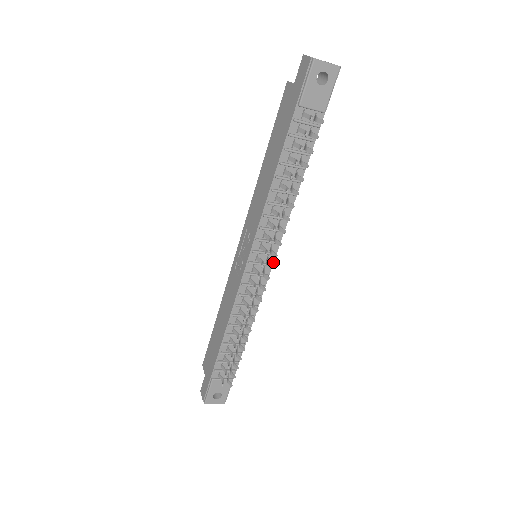
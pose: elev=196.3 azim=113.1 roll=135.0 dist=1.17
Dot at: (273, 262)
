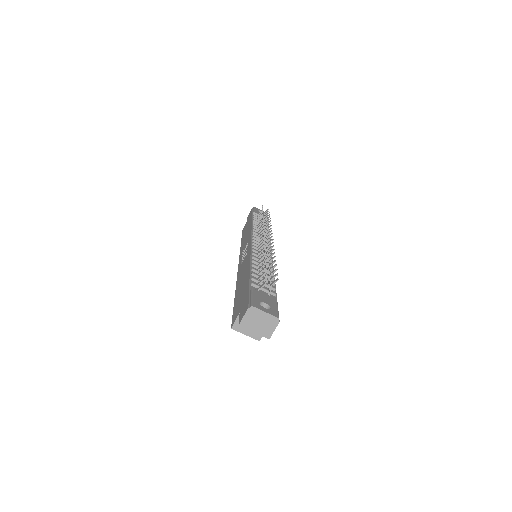
Dot at: occluded
